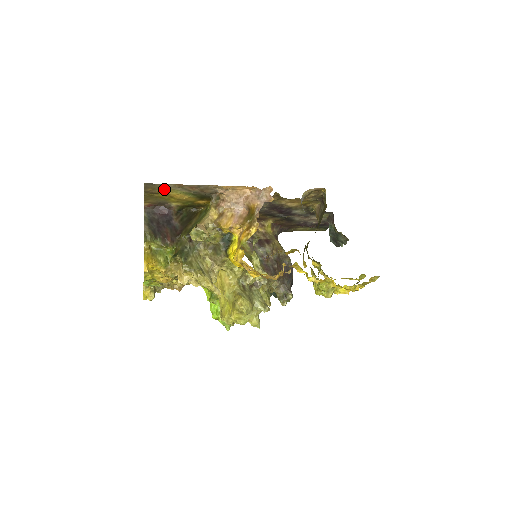
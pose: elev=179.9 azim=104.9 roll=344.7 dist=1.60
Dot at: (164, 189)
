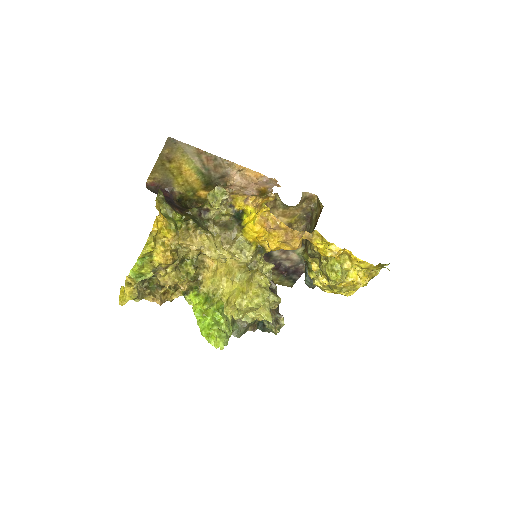
Dot at: (180, 155)
